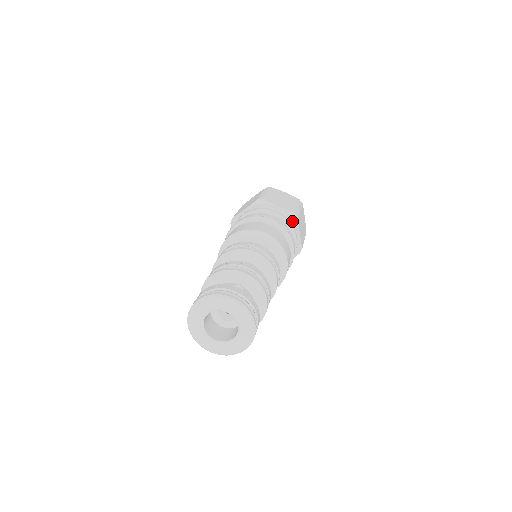
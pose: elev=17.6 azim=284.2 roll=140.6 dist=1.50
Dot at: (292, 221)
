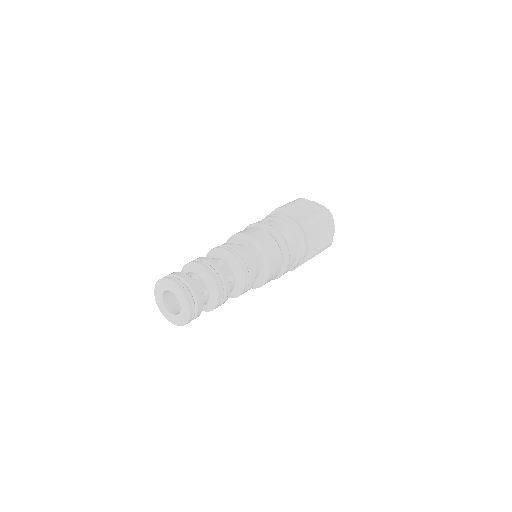
Dot at: (300, 230)
